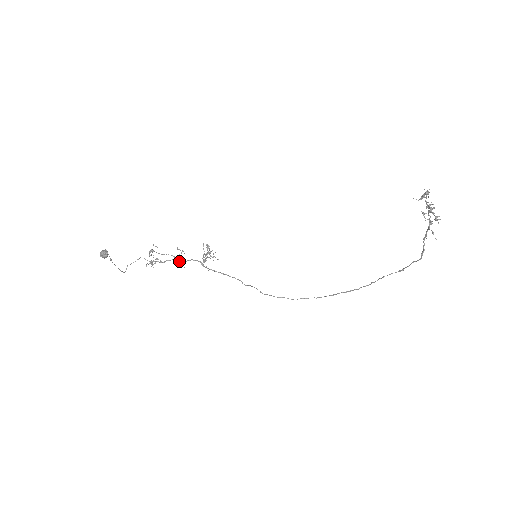
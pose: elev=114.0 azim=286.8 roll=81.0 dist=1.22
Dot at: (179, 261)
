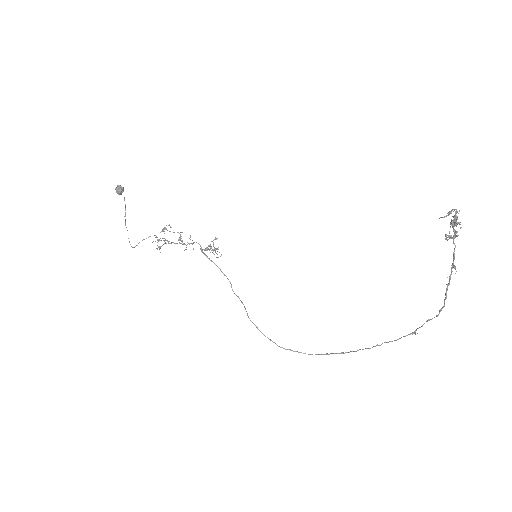
Dot at: (183, 243)
